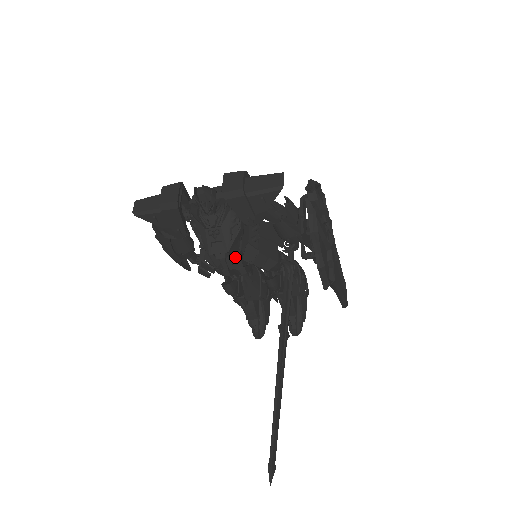
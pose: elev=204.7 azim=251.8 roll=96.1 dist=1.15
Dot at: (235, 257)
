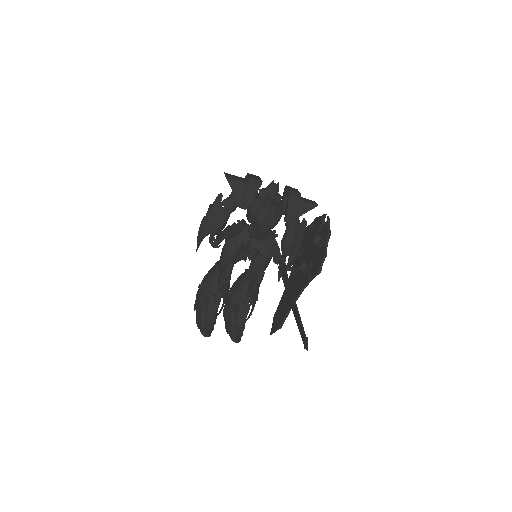
Dot at: (261, 240)
